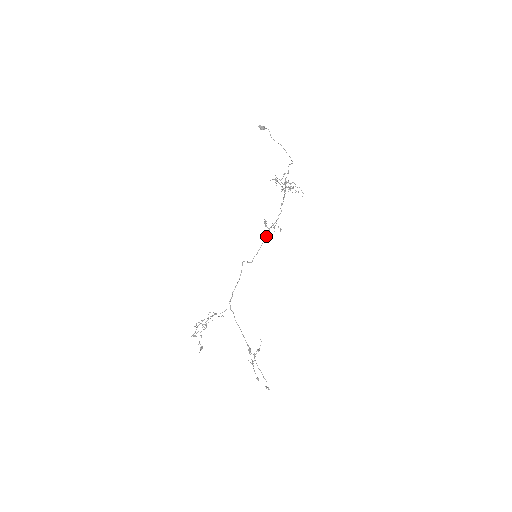
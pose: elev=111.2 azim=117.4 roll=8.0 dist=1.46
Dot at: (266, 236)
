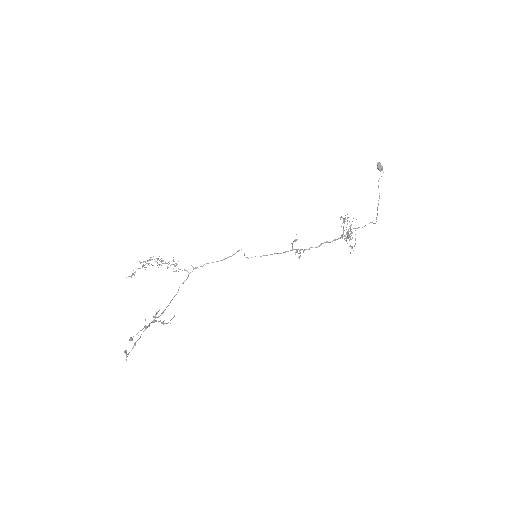
Dot at: (284, 252)
